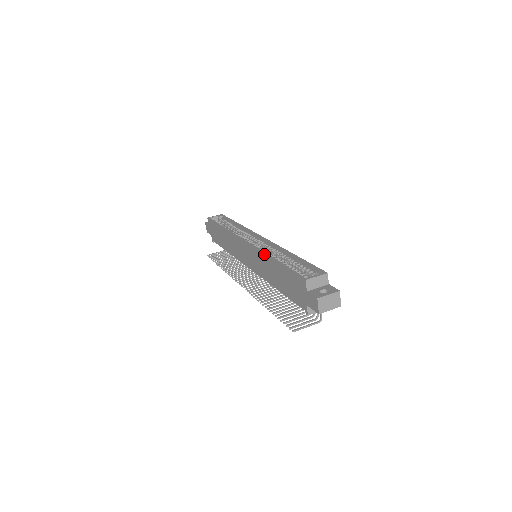
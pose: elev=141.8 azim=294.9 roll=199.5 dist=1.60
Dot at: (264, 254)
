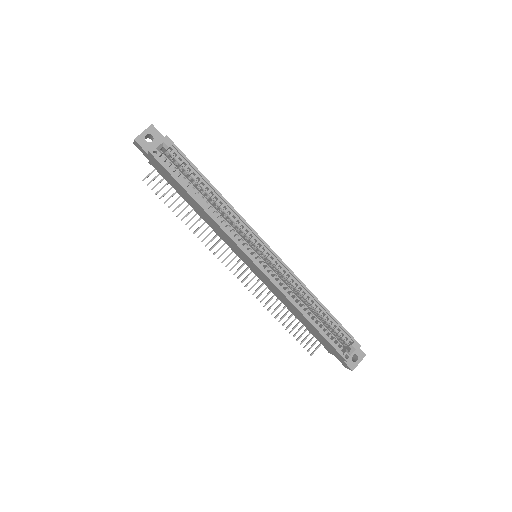
Dot at: (292, 304)
